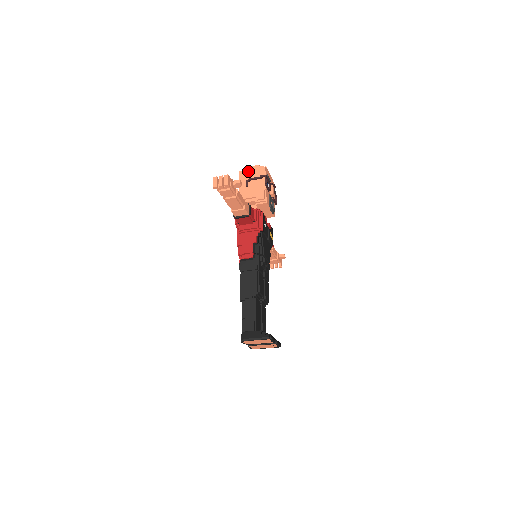
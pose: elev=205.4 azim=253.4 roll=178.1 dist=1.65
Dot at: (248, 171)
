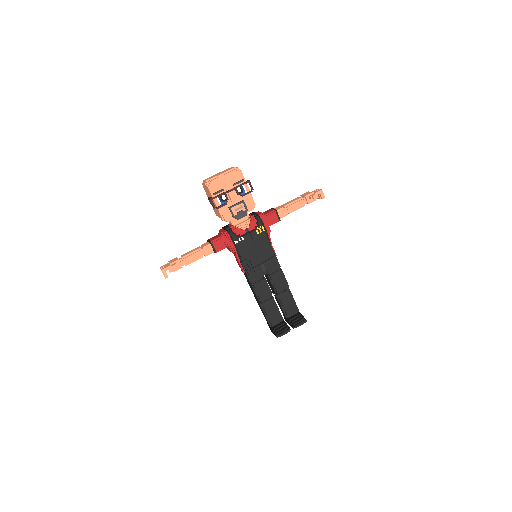
Dot at: (204, 188)
